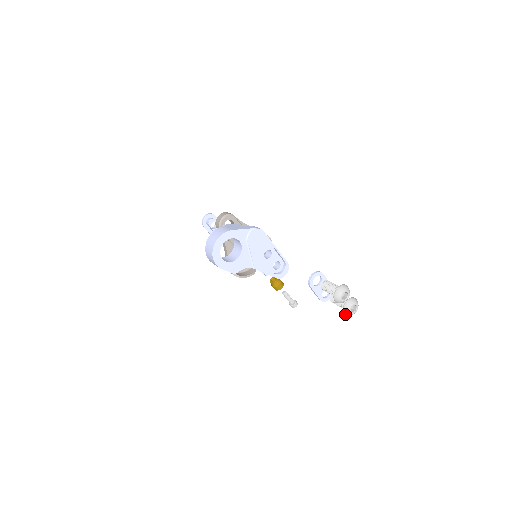
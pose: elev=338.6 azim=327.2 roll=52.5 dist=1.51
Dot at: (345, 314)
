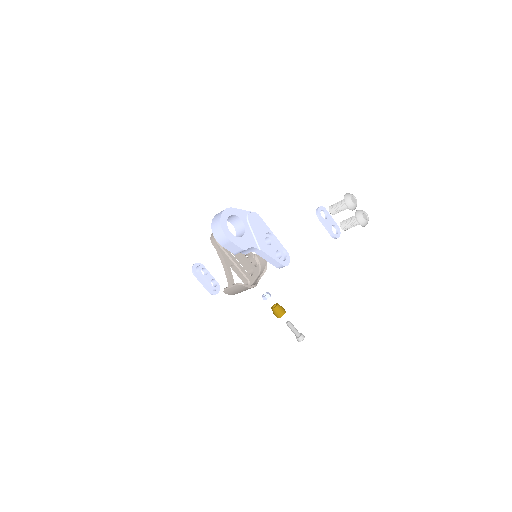
Dot at: (360, 223)
